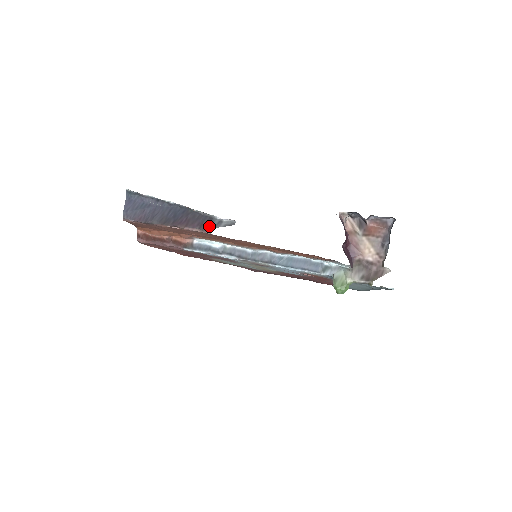
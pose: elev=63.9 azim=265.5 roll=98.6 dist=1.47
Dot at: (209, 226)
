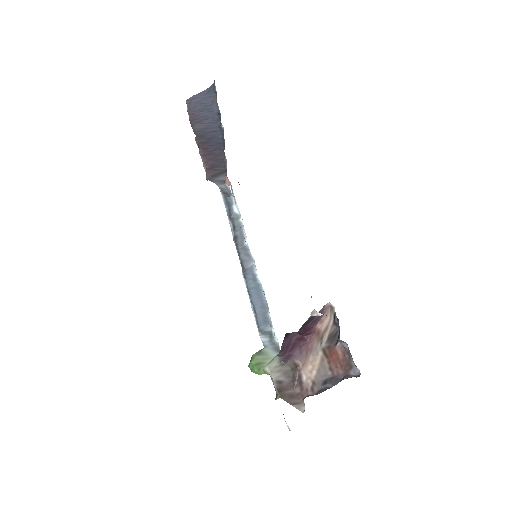
Dot at: (214, 175)
